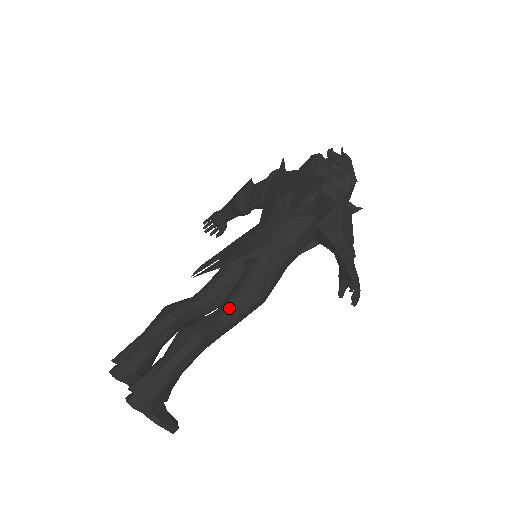
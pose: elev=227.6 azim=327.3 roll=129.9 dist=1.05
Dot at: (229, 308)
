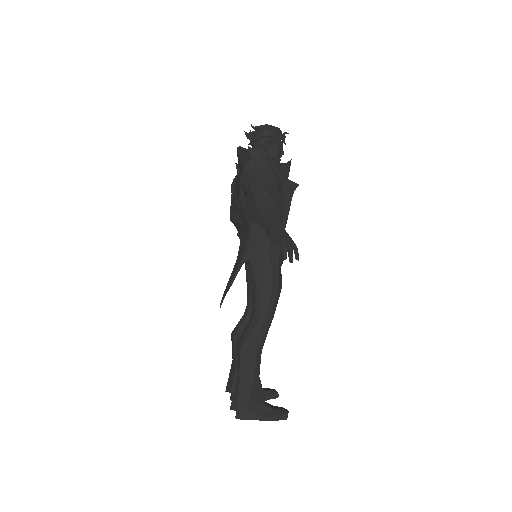
Dot at: (255, 311)
